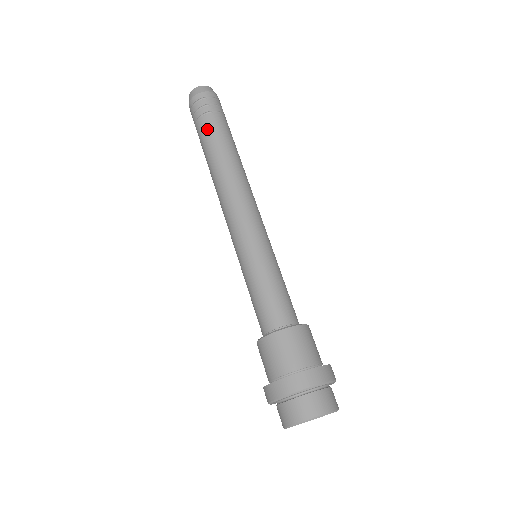
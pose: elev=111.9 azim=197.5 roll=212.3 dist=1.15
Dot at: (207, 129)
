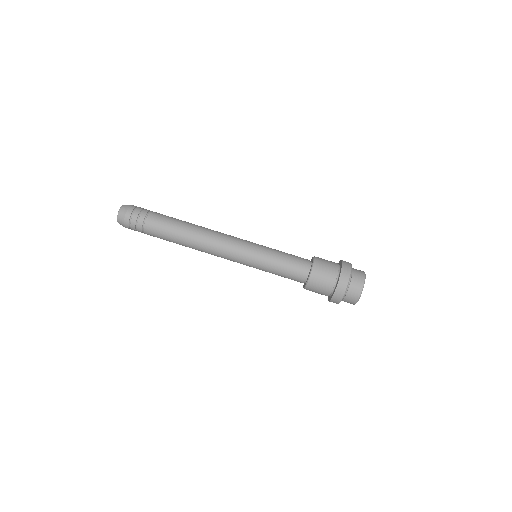
Dot at: (155, 235)
